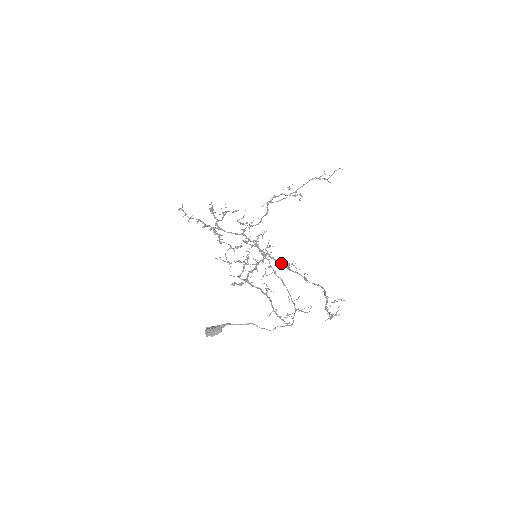
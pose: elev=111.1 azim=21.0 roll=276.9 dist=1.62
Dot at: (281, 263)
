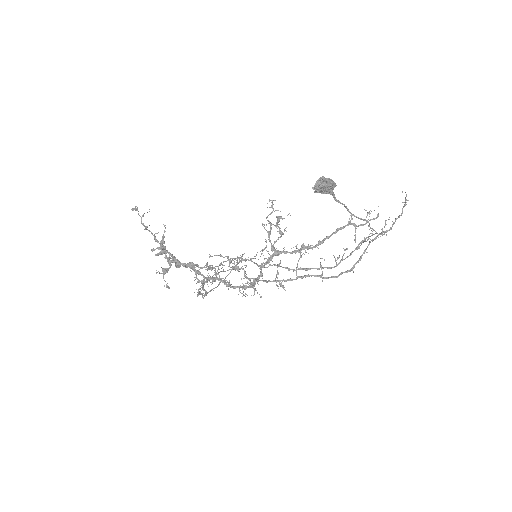
Dot at: (279, 280)
